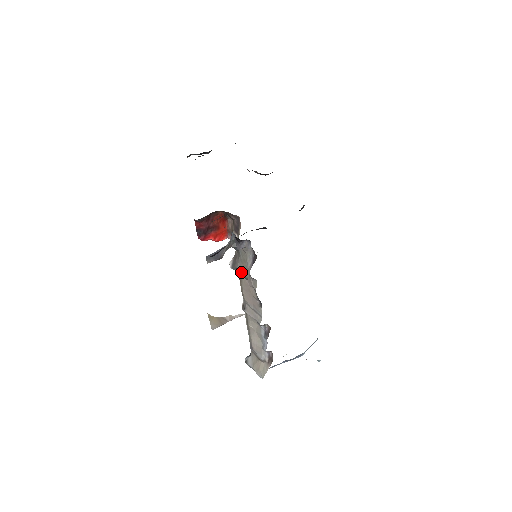
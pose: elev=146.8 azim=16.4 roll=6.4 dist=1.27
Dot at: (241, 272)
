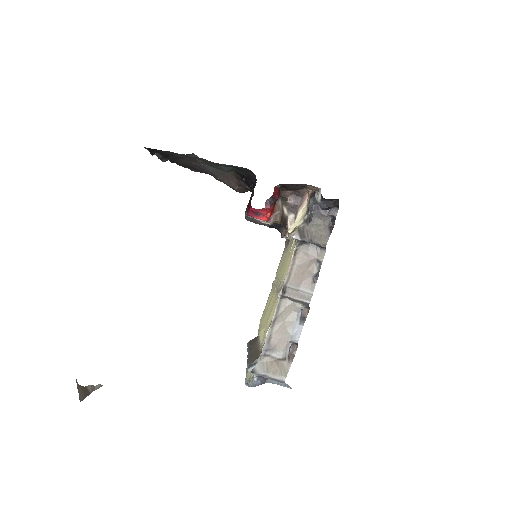
Dot at: (317, 240)
